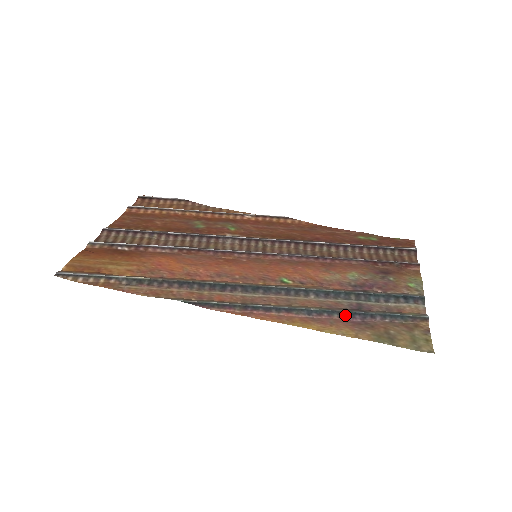
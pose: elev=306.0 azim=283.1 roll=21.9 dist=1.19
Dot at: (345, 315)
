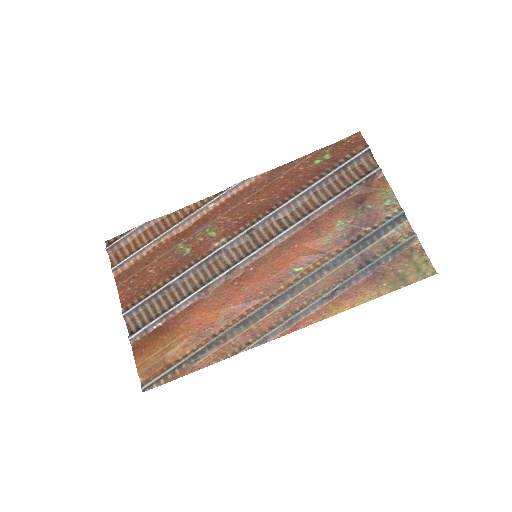
Dot at: (360, 277)
